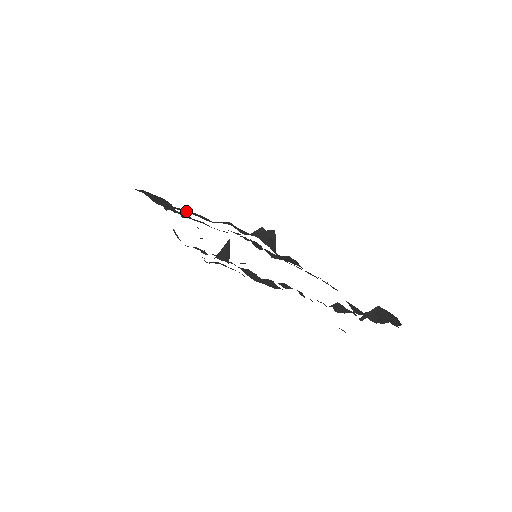
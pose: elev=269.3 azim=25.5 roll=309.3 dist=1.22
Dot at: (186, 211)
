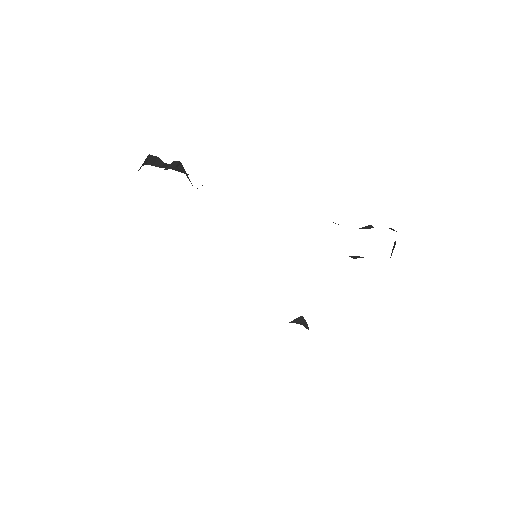
Dot at: occluded
